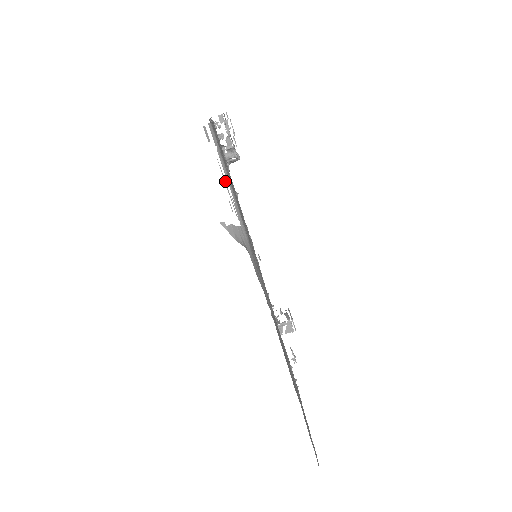
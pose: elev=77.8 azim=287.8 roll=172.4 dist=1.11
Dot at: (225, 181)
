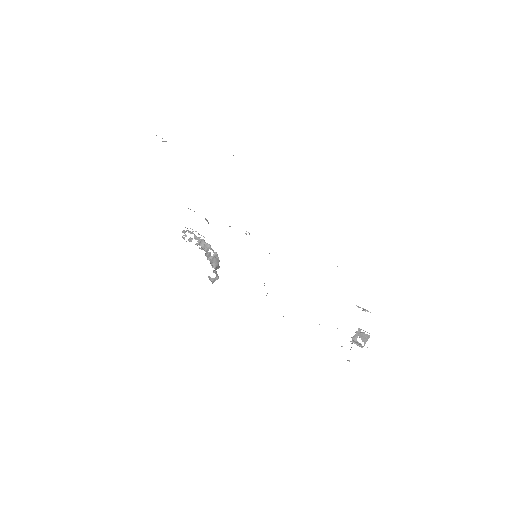
Dot at: occluded
